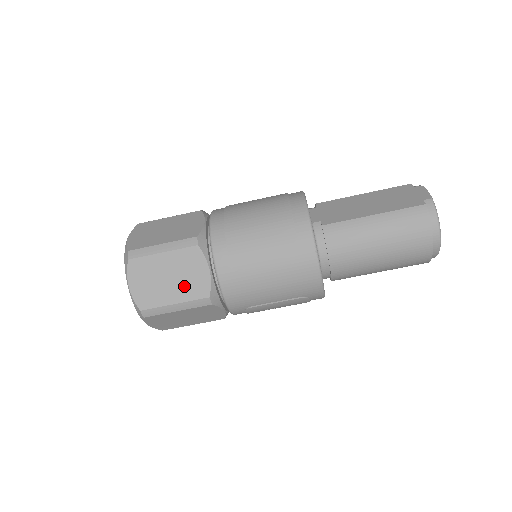
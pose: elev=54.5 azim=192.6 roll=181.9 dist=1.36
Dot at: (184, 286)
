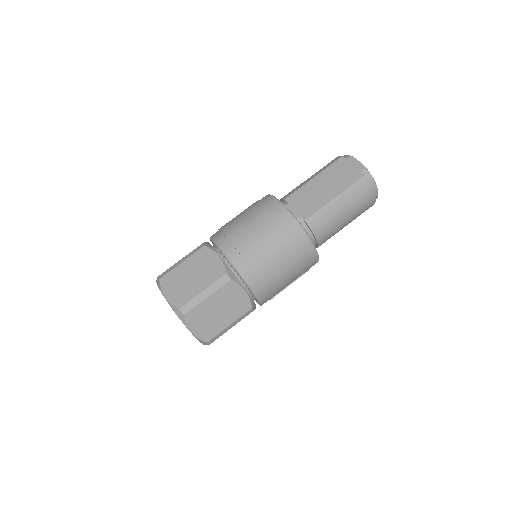
Dot at: (232, 311)
